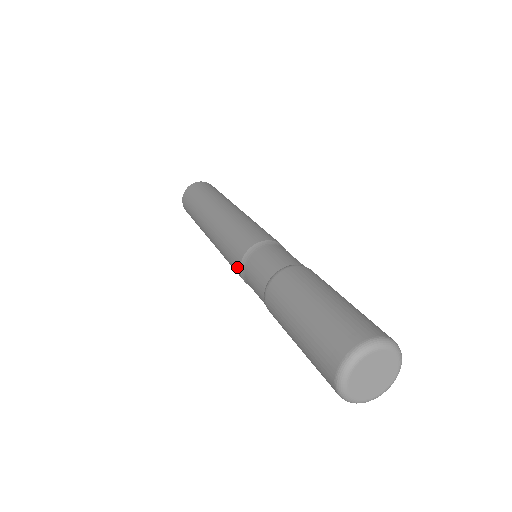
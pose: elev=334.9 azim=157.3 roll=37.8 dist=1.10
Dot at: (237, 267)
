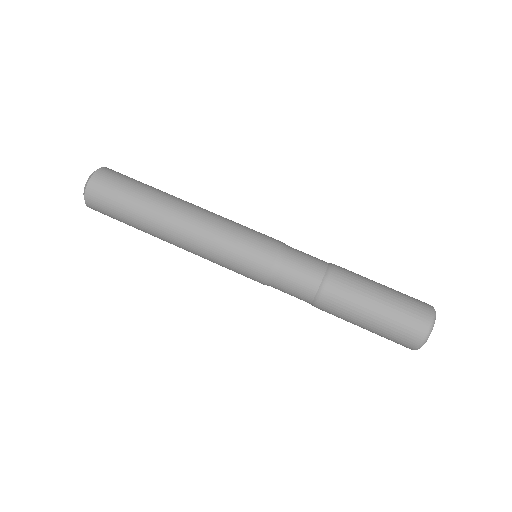
Dot at: (259, 278)
